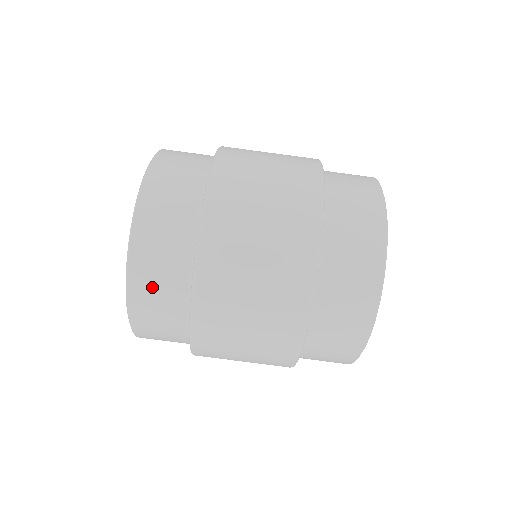
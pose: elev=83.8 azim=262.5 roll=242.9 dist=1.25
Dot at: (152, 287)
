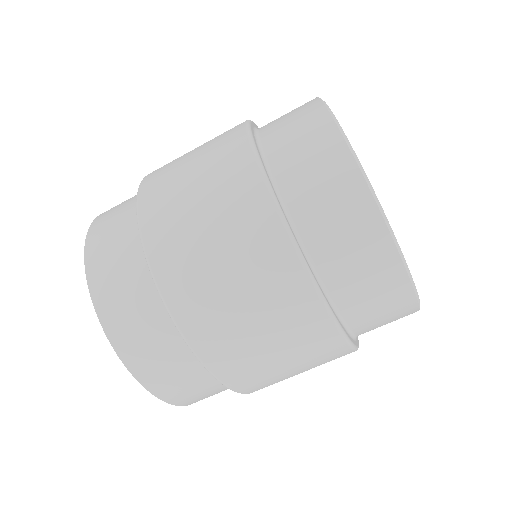
Dot at: (143, 348)
